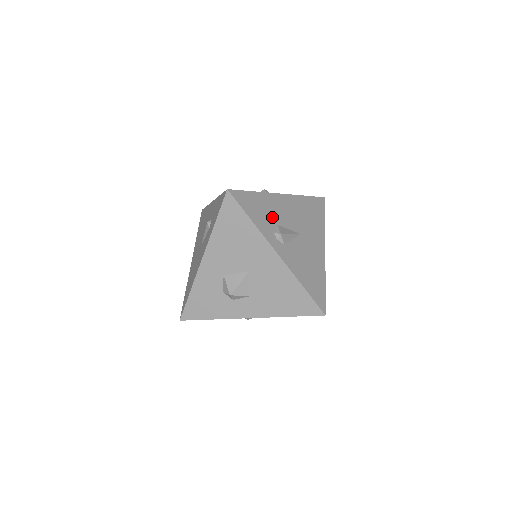
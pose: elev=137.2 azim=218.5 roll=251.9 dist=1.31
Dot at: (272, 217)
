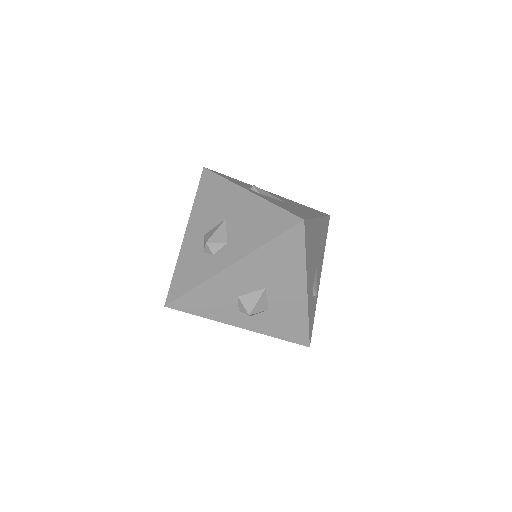
Dot at: occluded
